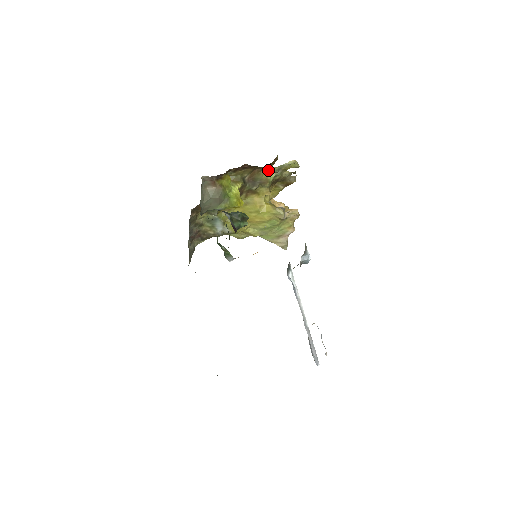
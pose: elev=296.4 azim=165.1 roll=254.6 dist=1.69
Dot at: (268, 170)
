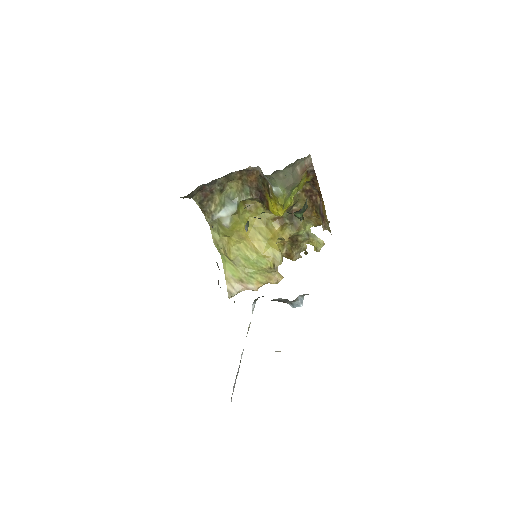
Dot at: (307, 224)
